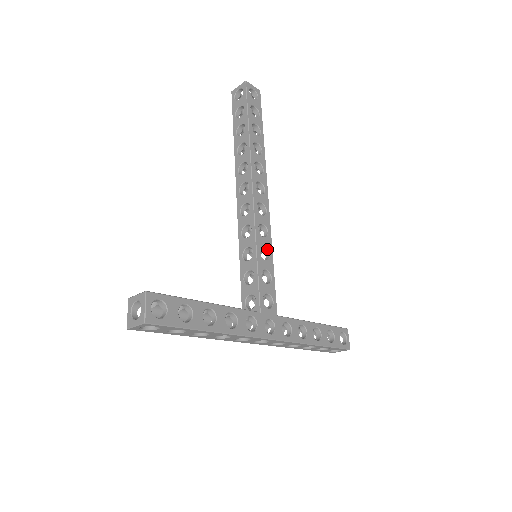
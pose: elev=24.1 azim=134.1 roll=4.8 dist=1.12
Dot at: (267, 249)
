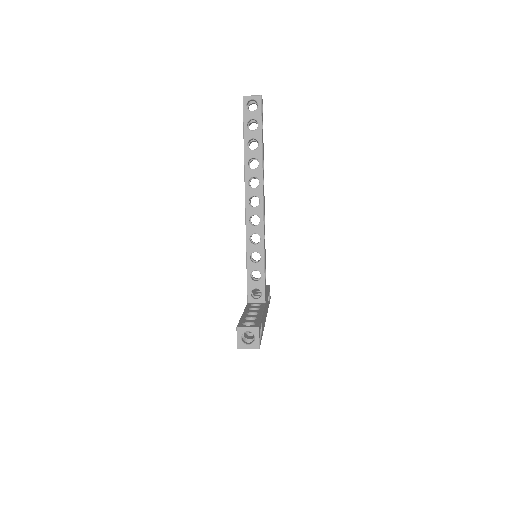
Dot at: (265, 252)
